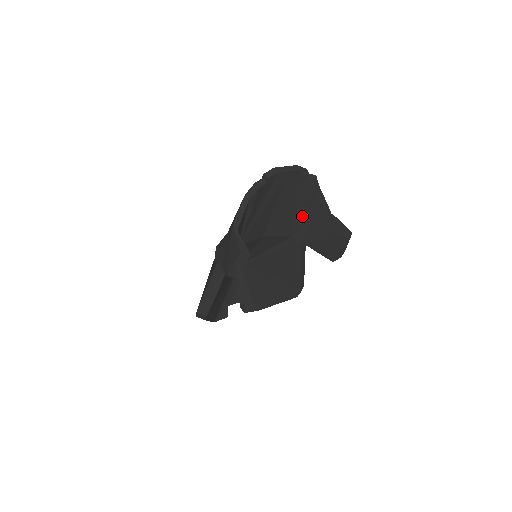
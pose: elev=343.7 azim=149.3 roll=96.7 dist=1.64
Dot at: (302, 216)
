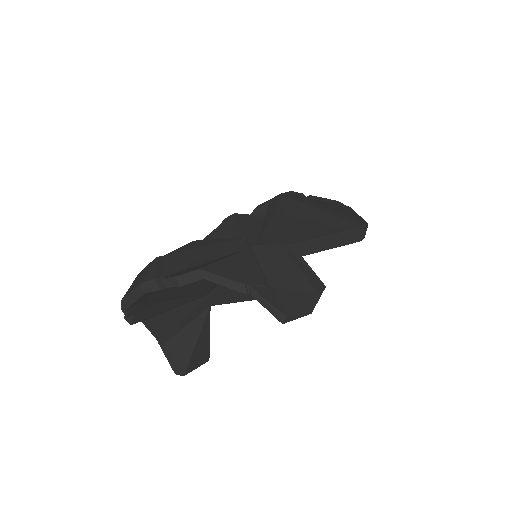
Dot at: occluded
